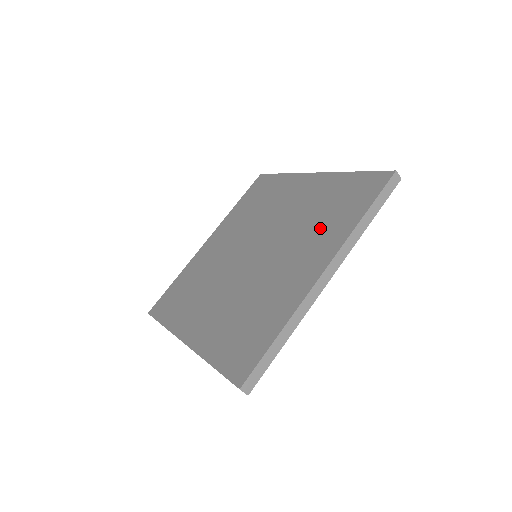
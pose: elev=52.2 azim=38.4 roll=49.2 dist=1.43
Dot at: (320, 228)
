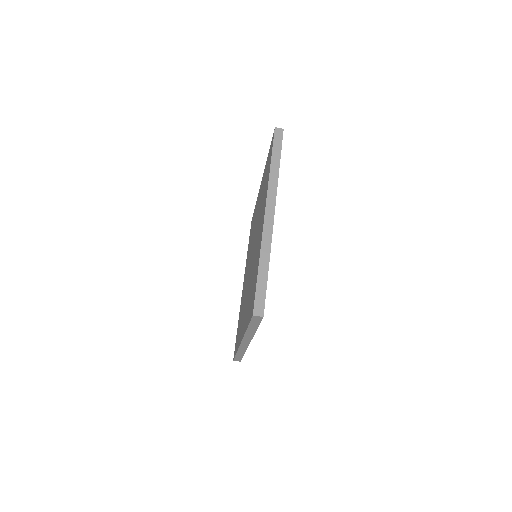
Dot at: (263, 198)
